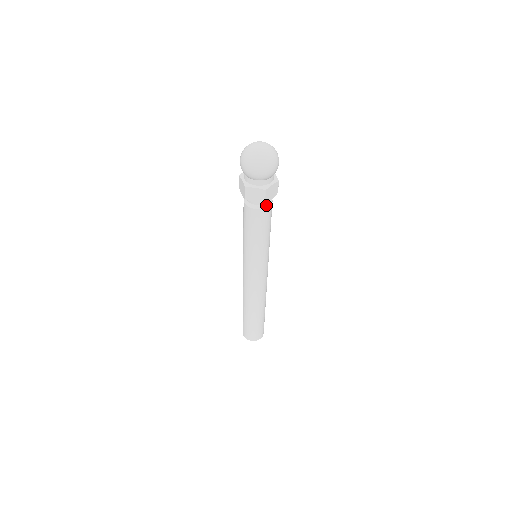
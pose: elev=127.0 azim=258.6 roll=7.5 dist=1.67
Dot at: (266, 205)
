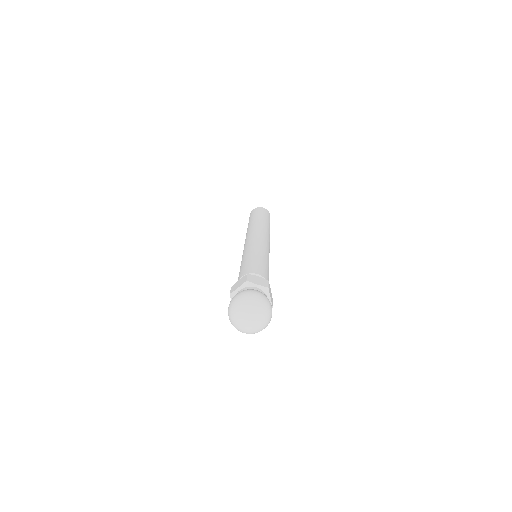
Dot at: occluded
